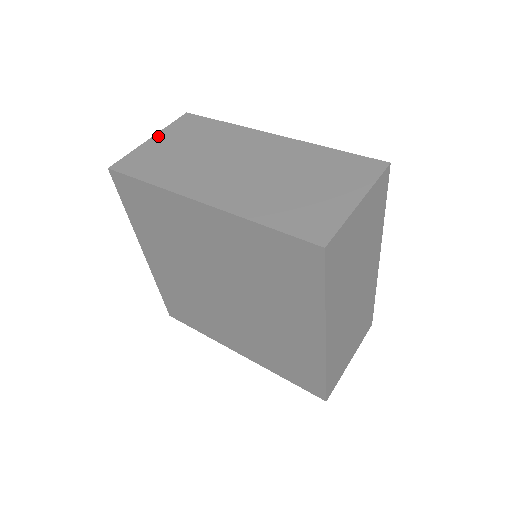
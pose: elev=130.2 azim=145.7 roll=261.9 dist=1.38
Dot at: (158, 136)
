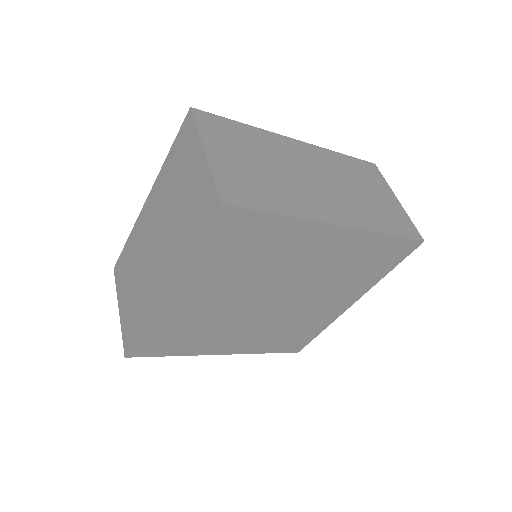
Dot at: (209, 147)
